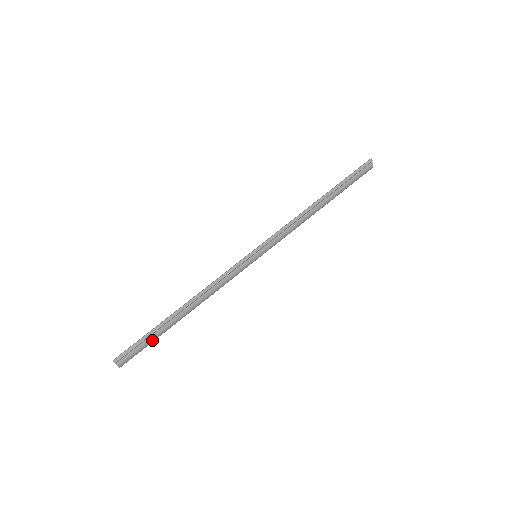
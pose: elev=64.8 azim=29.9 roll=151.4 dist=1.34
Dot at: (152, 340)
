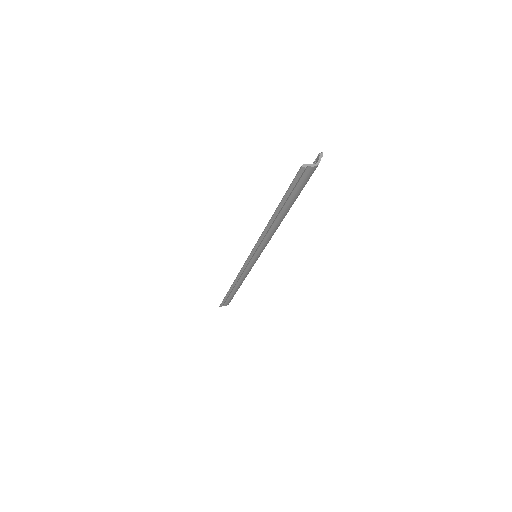
Dot at: (232, 297)
